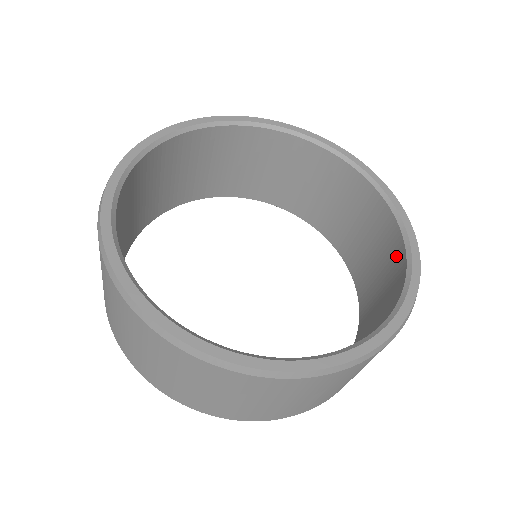
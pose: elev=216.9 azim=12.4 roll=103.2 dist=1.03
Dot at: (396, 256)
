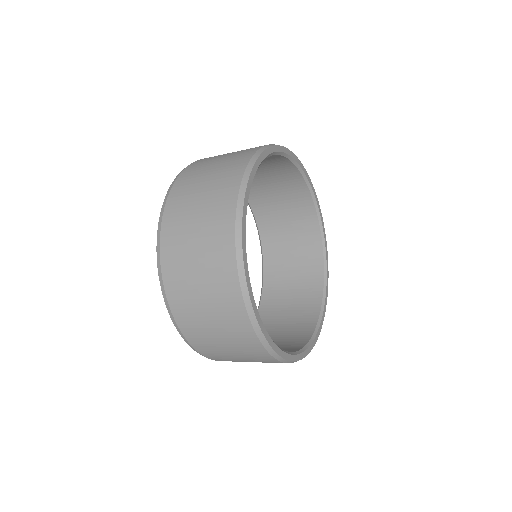
Dot at: (309, 225)
